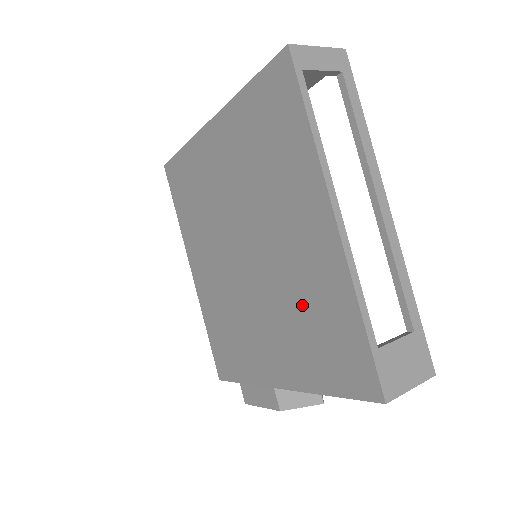
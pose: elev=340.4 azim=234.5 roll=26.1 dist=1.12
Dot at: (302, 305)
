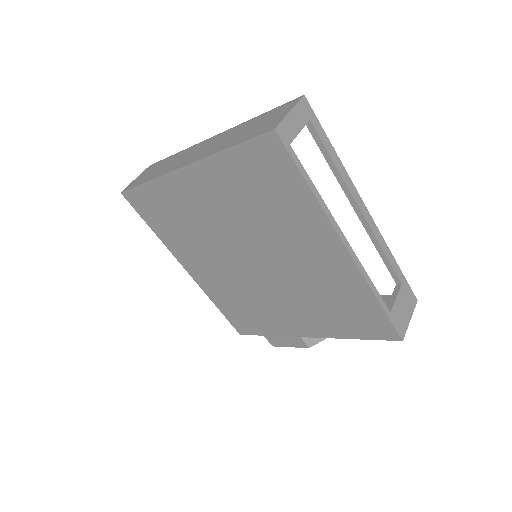
Dot at: (321, 294)
